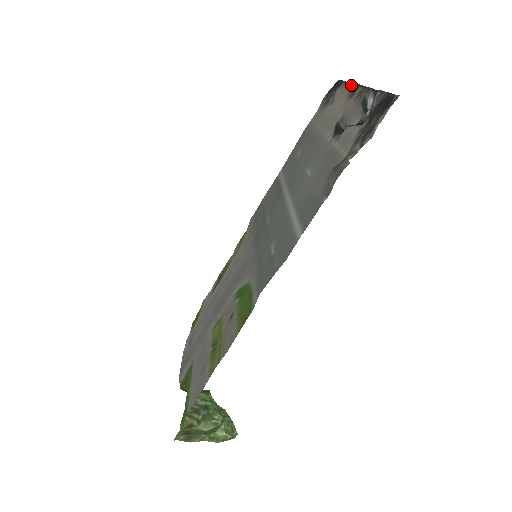
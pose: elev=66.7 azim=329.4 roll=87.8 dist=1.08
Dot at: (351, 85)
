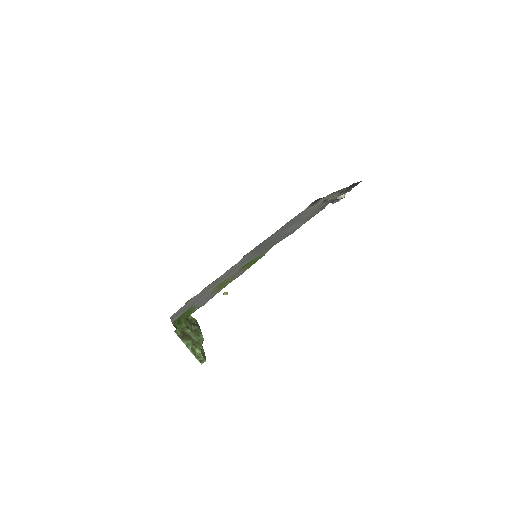
Dot at: occluded
